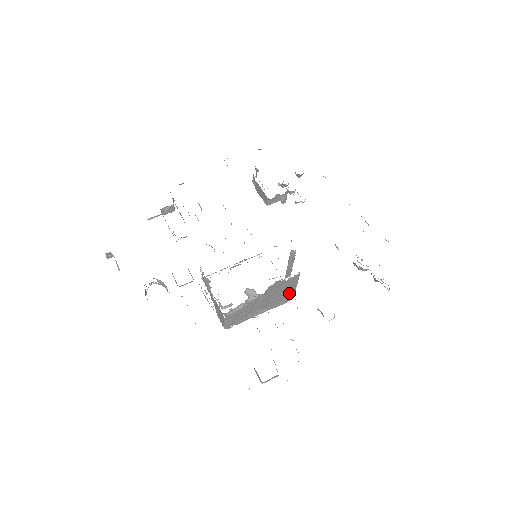
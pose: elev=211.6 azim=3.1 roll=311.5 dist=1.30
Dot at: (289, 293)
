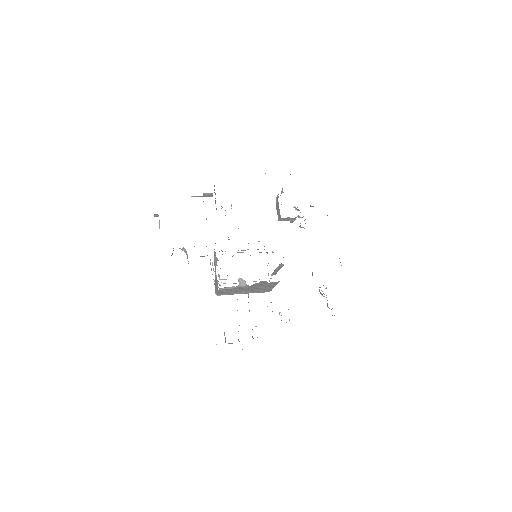
Dot at: (268, 288)
